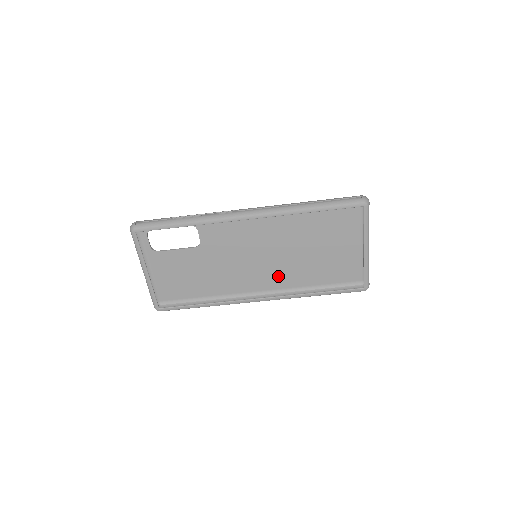
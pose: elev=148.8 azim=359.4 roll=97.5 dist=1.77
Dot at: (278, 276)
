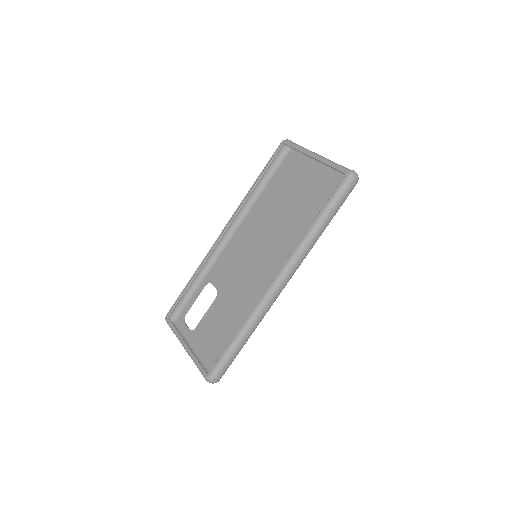
Dot at: (286, 254)
